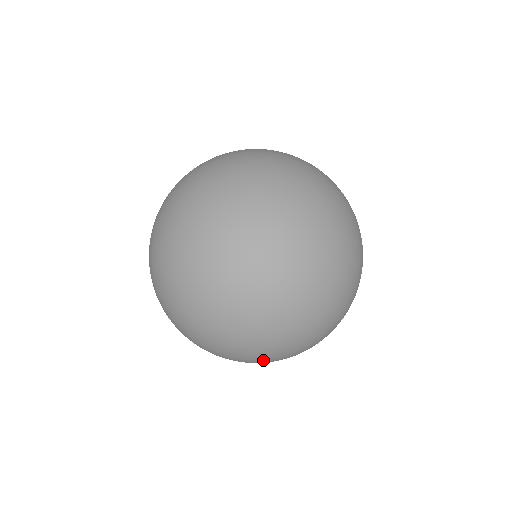
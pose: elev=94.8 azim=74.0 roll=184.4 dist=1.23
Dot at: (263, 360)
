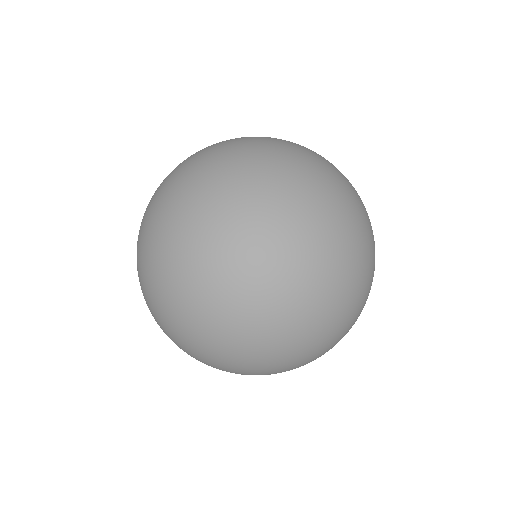
Dot at: (181, 315)
